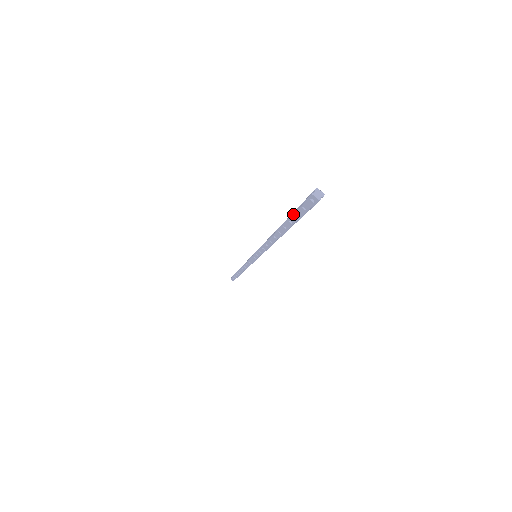
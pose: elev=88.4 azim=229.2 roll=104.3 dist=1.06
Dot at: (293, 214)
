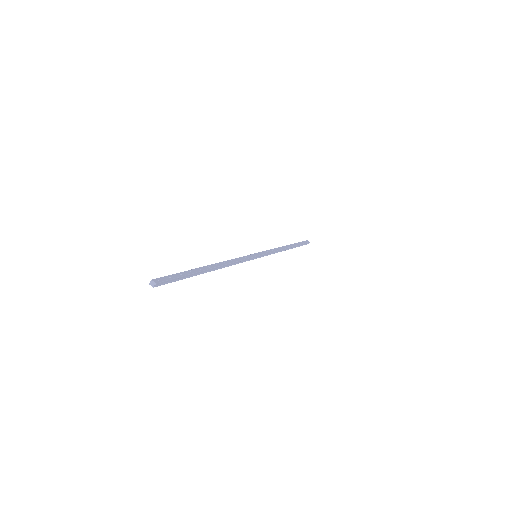
Dot at: occluded
